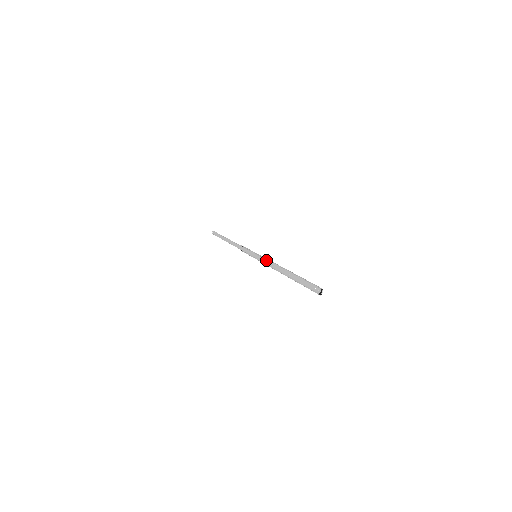
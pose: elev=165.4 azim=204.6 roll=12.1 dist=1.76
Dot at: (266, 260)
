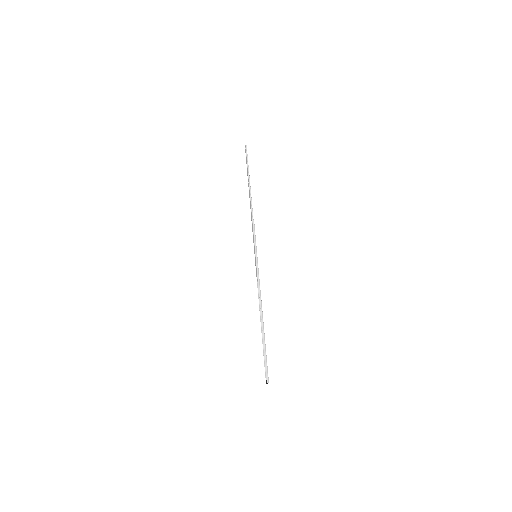
Dot at: (257, 279)
